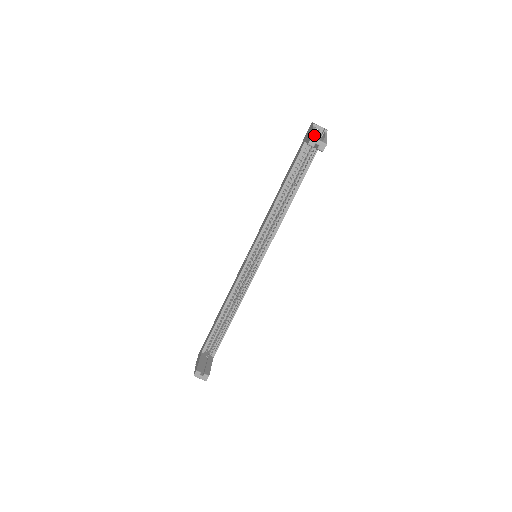
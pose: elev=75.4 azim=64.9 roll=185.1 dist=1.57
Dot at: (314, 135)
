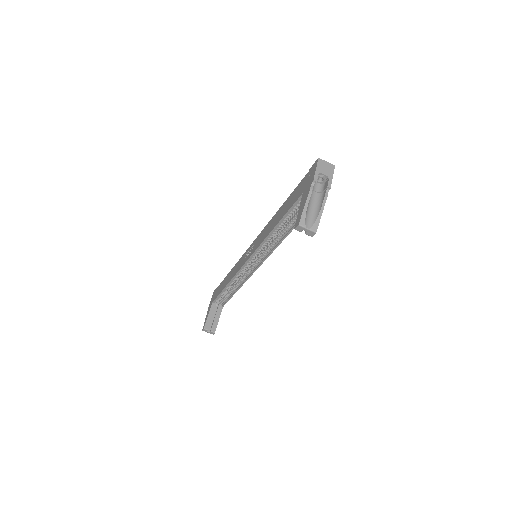
Dot at: (303, 217)
